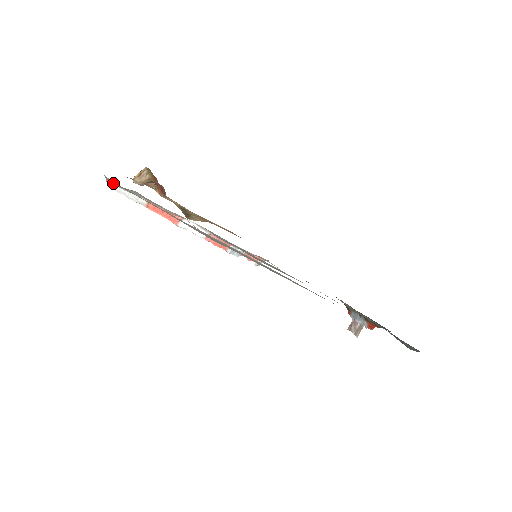
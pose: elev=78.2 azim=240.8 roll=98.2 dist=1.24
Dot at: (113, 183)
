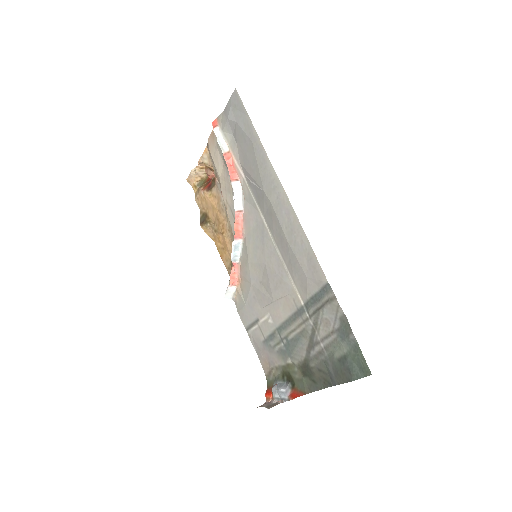
Dot at: (229, 115)
